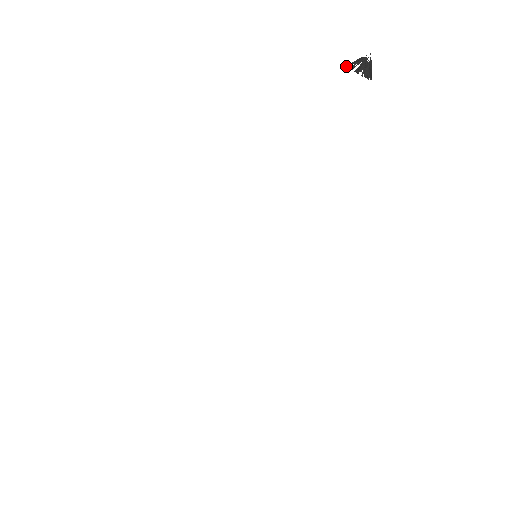
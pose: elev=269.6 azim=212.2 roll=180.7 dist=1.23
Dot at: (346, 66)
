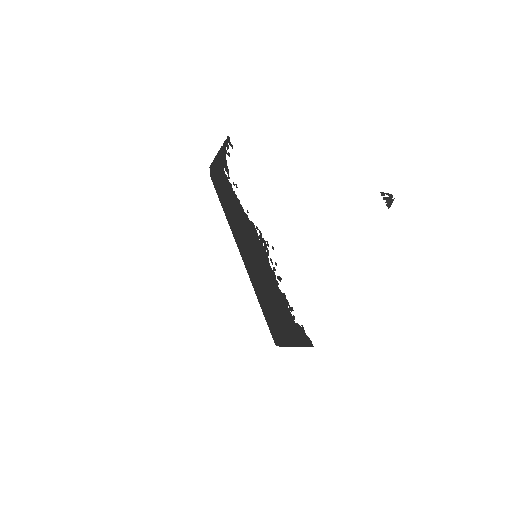
Dot at: (380, 192)
